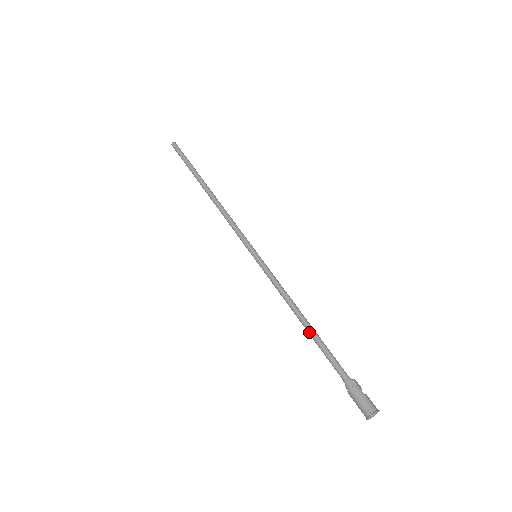
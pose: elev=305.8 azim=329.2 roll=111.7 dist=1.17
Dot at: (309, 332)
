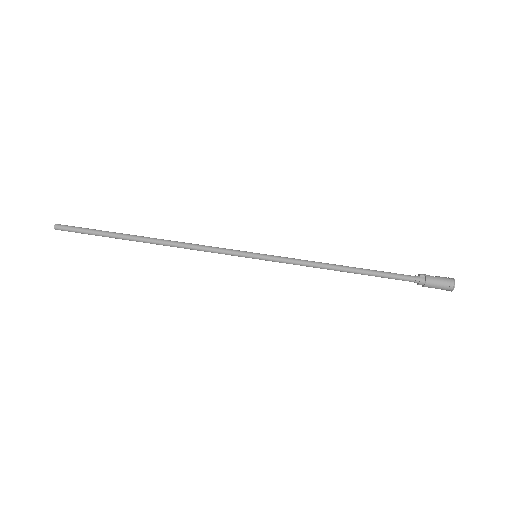
Dot at: (359, 273)
